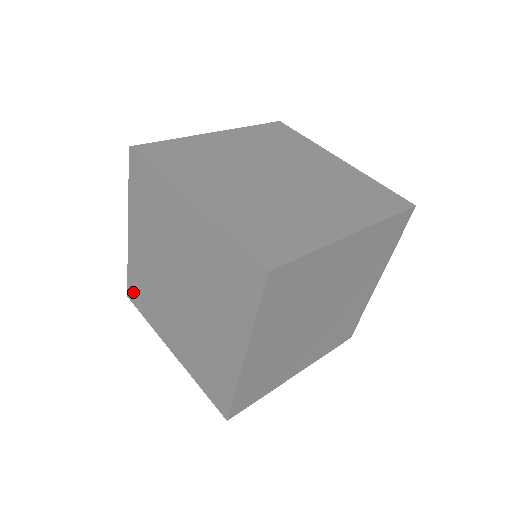
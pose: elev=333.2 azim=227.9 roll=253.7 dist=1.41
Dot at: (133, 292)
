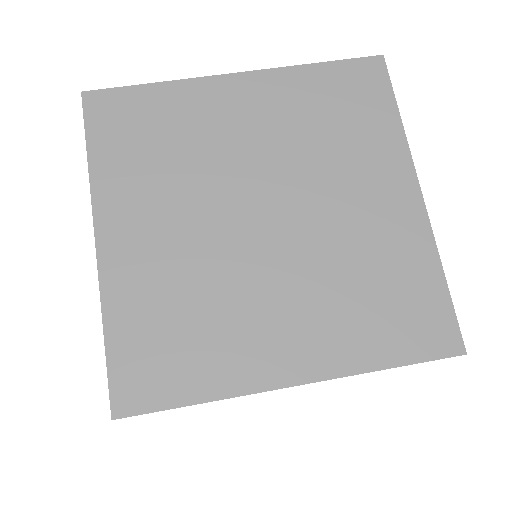
Dot at: (134, 377)
